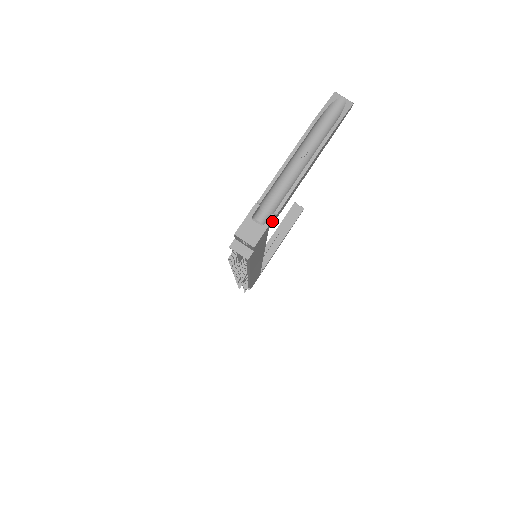
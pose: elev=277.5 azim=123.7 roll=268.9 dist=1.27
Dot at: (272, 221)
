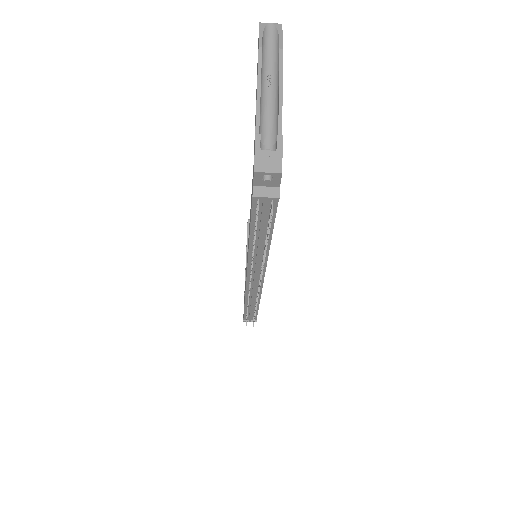
Dot at: (281, 145)
